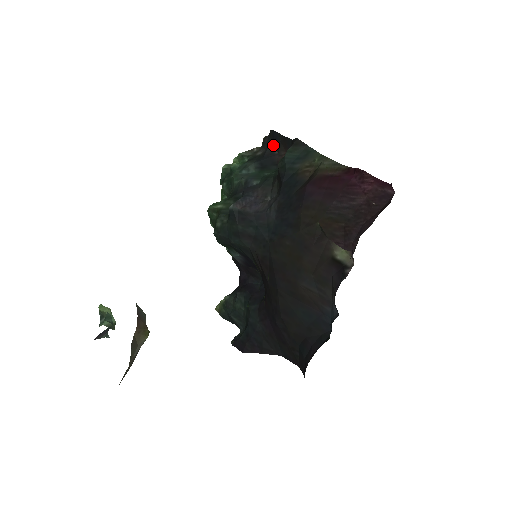
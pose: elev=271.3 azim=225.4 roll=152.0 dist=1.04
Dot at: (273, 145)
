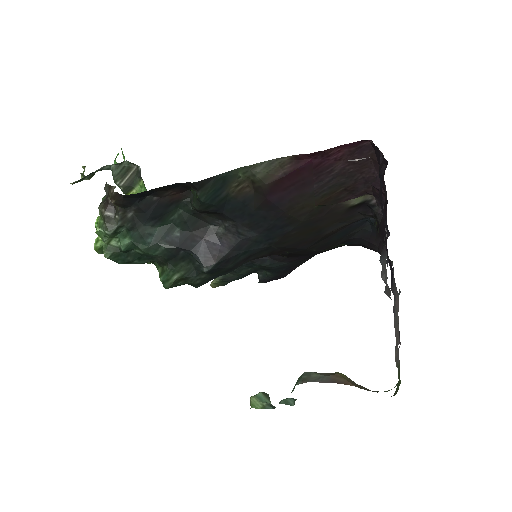
Dot at: (142, 198)
